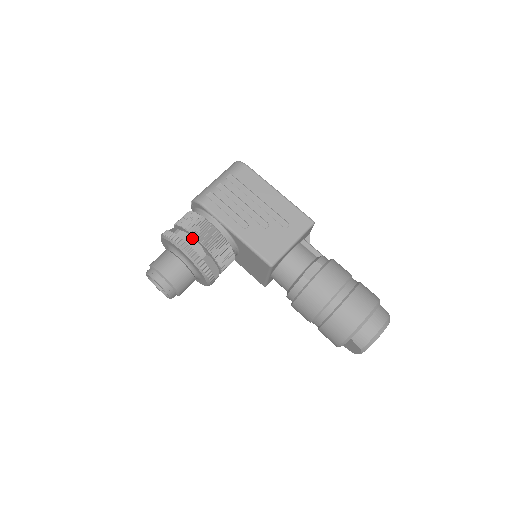
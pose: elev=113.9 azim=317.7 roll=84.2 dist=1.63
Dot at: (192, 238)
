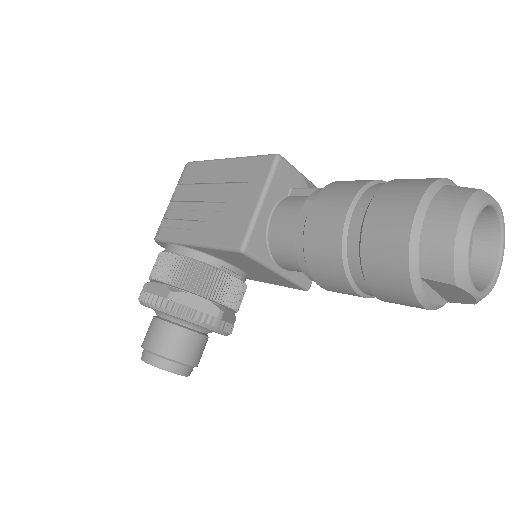
Dot at: (156, 284)
